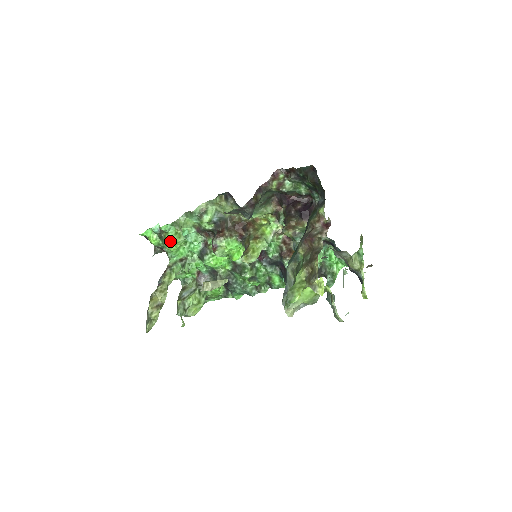
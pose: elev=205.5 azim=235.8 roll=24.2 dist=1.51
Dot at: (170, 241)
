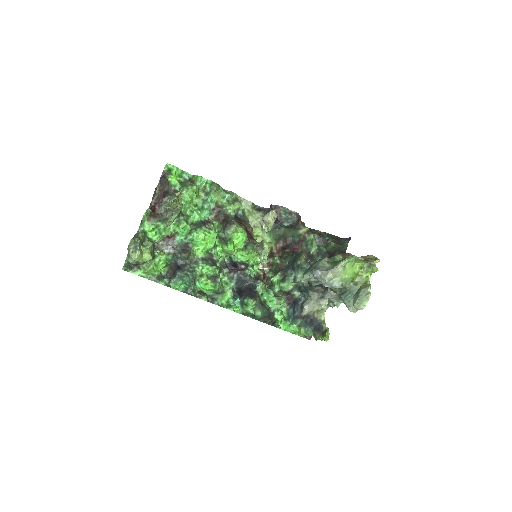
Dot at: (195, 190)
